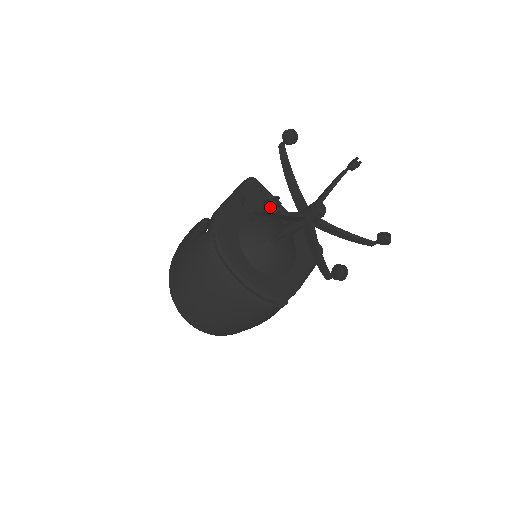
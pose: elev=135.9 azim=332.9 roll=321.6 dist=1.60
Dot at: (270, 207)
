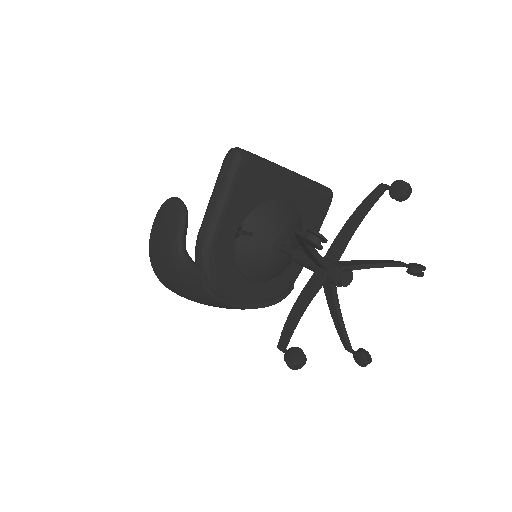
Dot at: occluded
